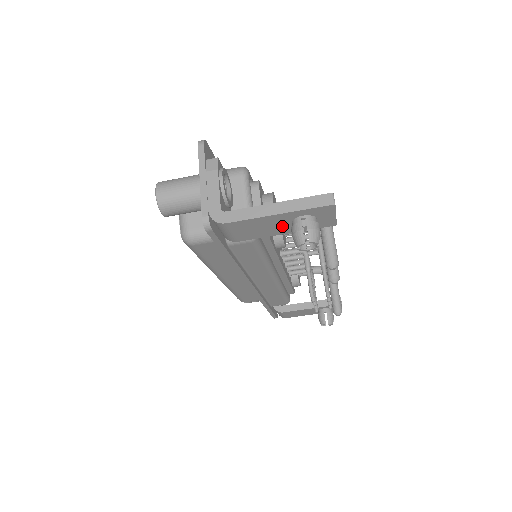
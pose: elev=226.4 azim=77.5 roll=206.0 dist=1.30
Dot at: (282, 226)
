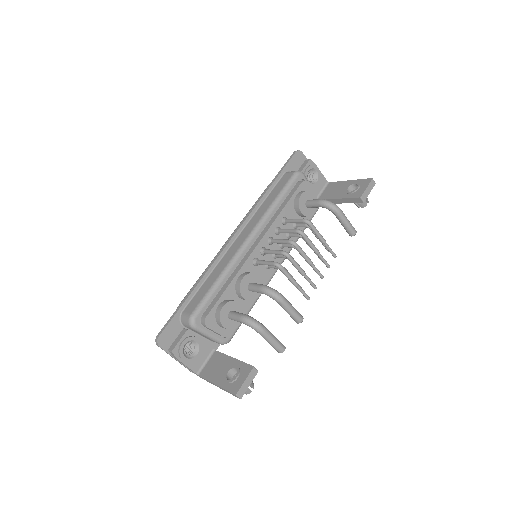
Dot at: occluded
